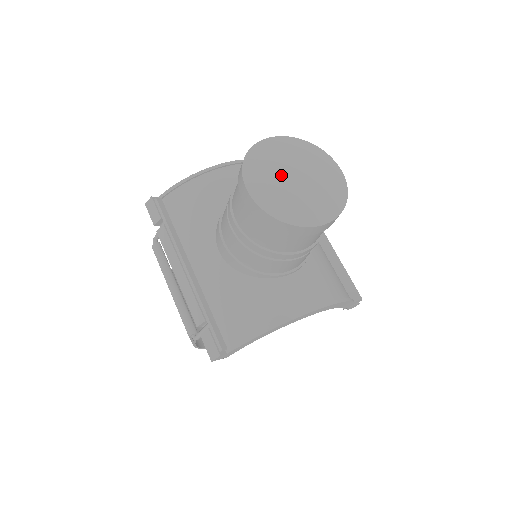
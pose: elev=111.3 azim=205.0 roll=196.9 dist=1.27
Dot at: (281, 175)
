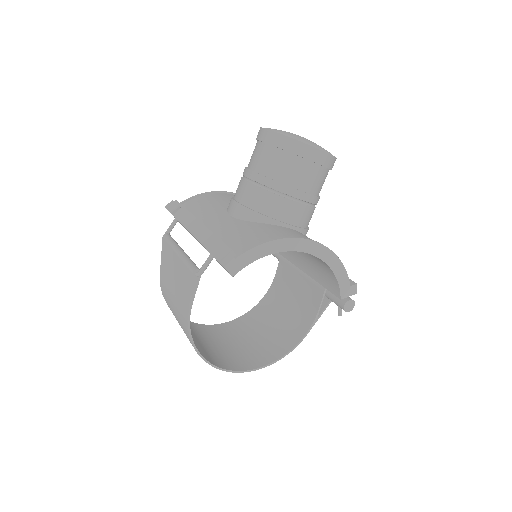
Dot at: occluded
